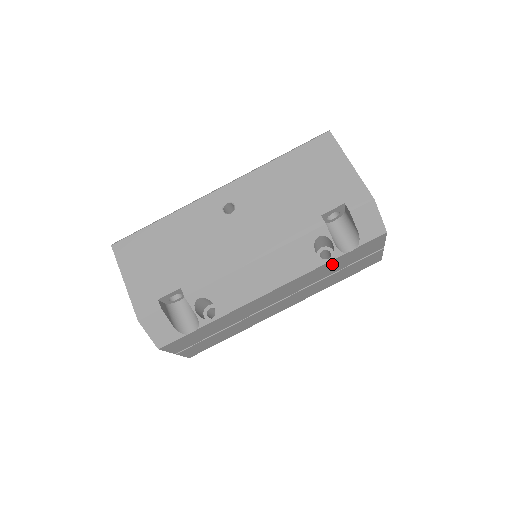
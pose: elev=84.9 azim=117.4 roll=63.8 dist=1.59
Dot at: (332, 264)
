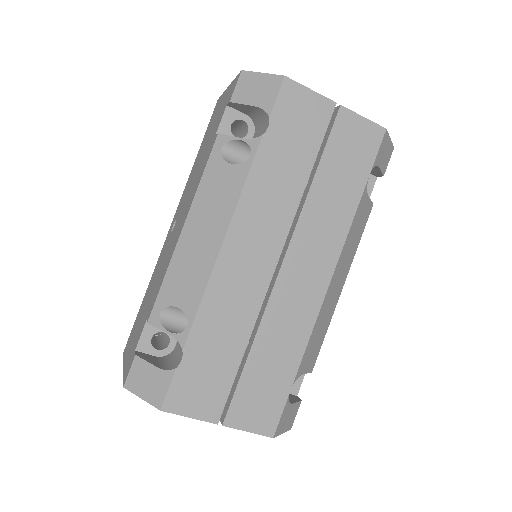
Dot at: (271, 162)
